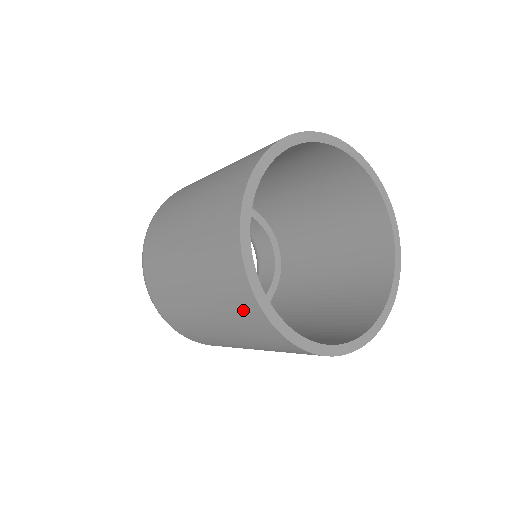
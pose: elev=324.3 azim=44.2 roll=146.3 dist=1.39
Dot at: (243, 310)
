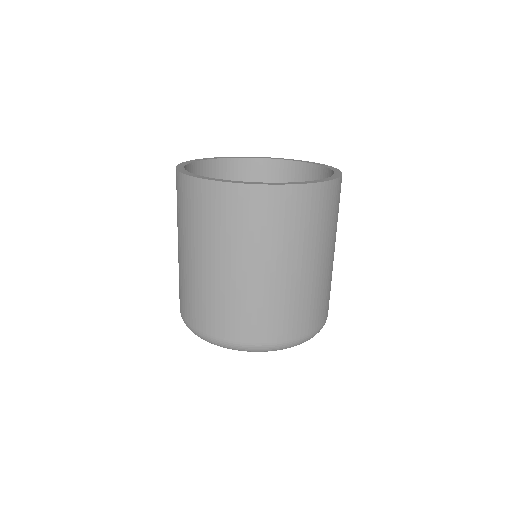
Dot at: (272, 209)
